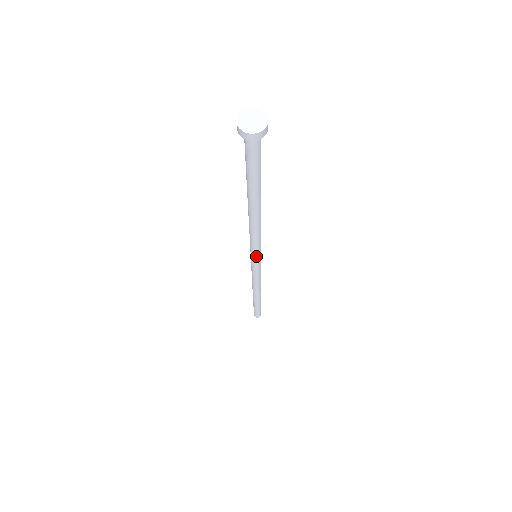
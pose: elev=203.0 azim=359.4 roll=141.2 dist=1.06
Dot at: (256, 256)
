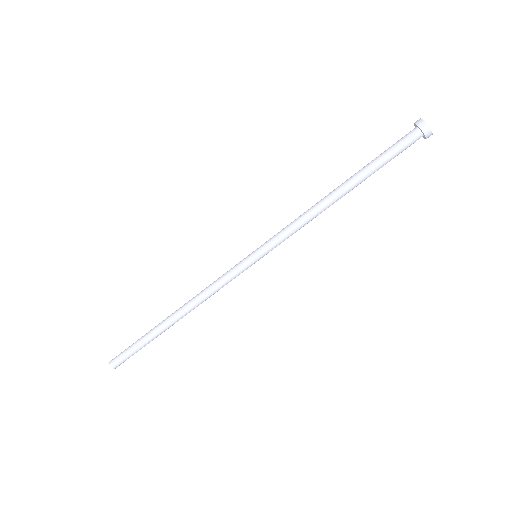
Dot at: (266, 253)
